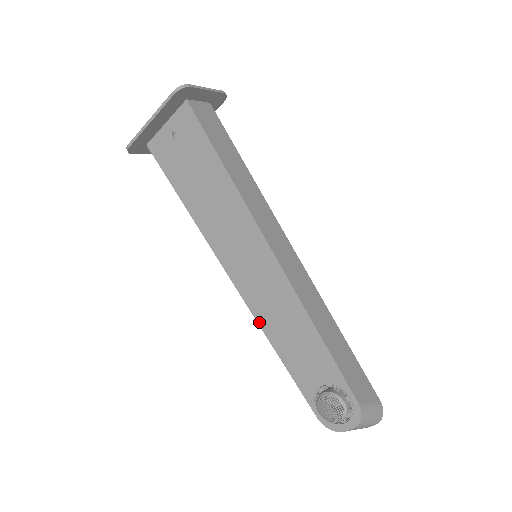
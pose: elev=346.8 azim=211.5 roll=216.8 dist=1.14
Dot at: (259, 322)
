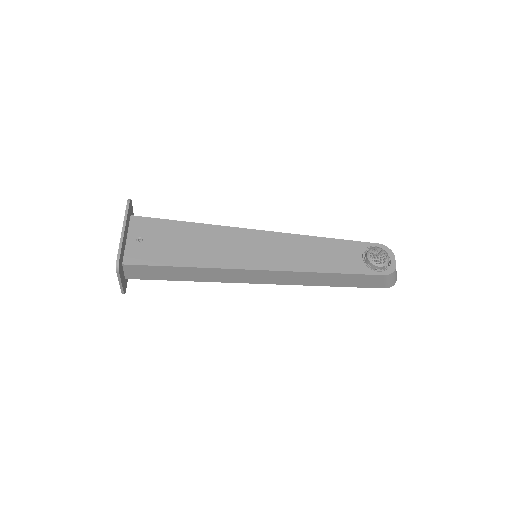
Dot at: (304, 270)
